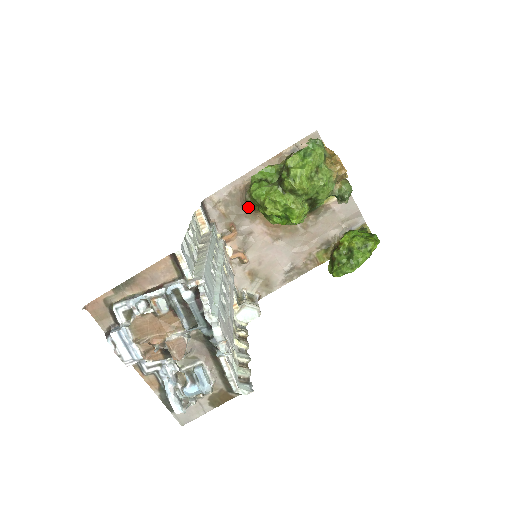
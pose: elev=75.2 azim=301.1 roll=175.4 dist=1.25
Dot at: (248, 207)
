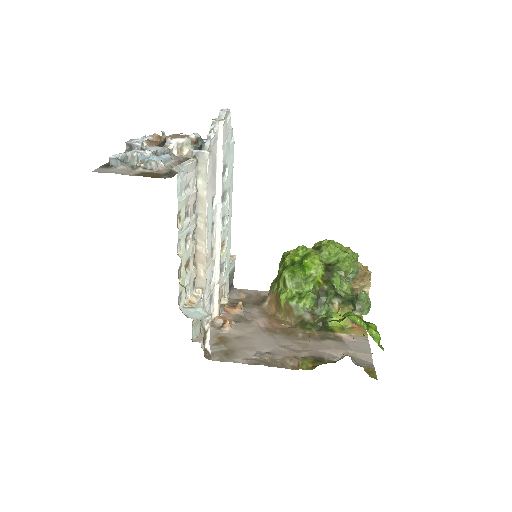
Dot at: (266, 300)
